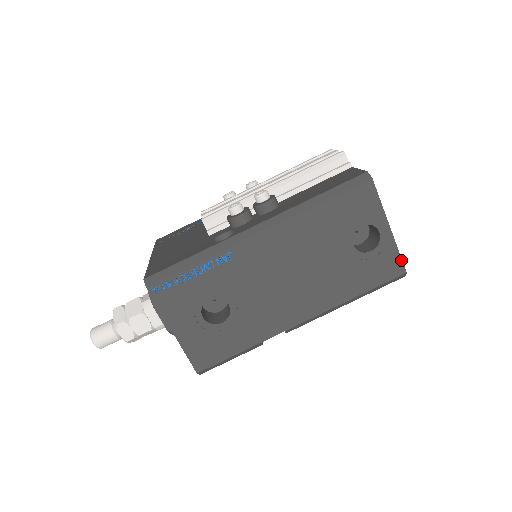
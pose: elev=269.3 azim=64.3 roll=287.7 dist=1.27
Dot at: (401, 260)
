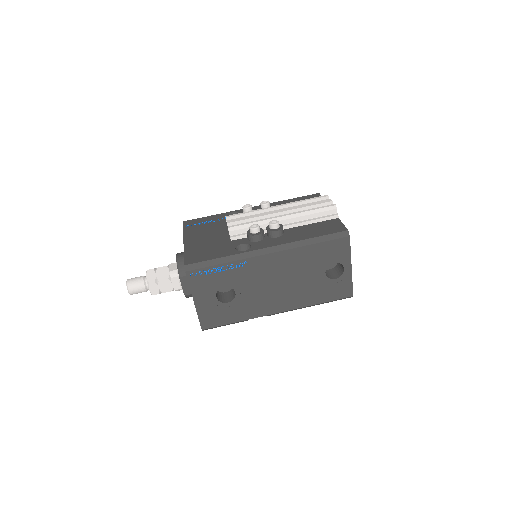
Dot at: (352, 288)
